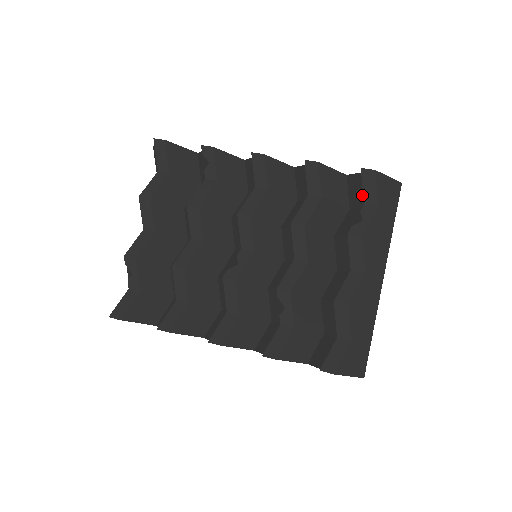
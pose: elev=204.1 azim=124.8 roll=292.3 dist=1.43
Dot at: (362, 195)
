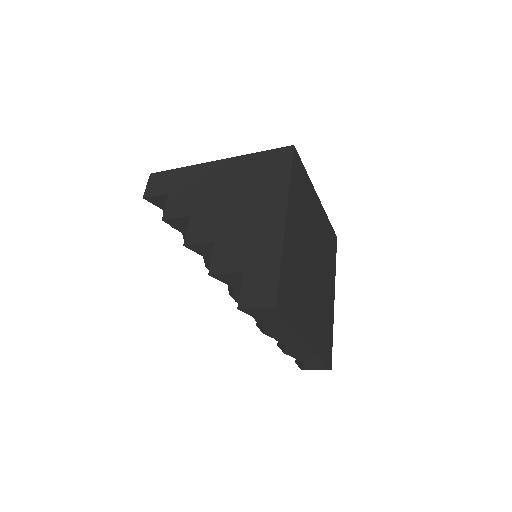
Dot at: occluded
